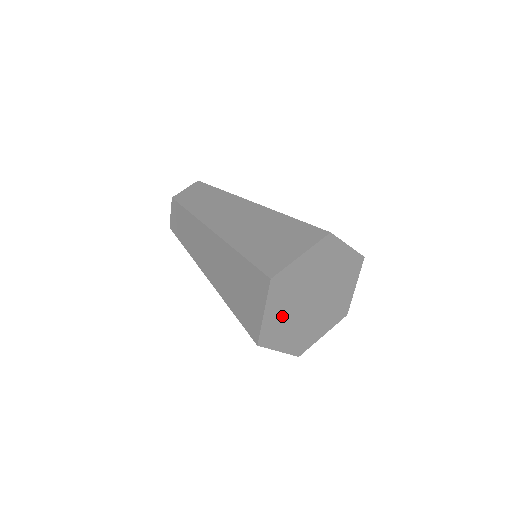
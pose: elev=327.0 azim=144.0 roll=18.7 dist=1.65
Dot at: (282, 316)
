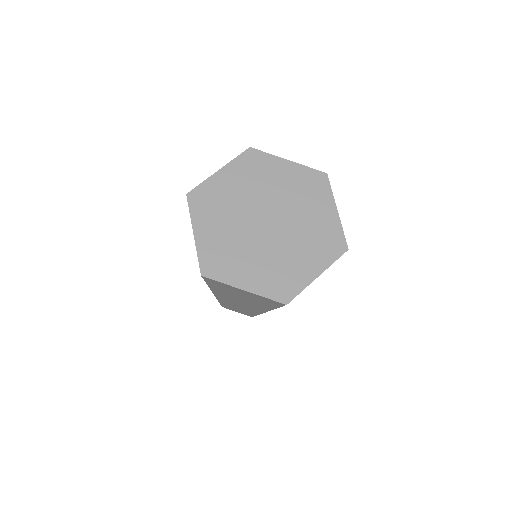
Dot at: (229, 197)
